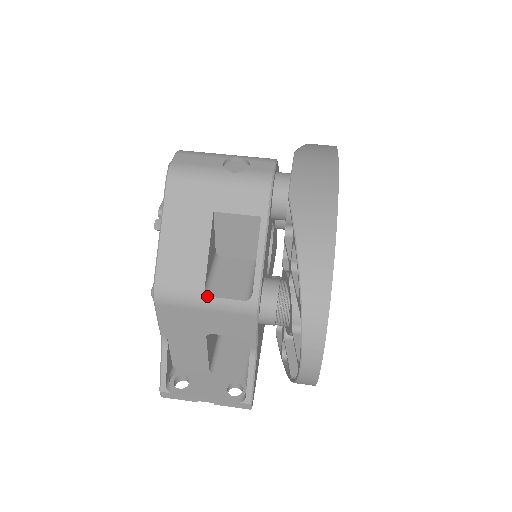
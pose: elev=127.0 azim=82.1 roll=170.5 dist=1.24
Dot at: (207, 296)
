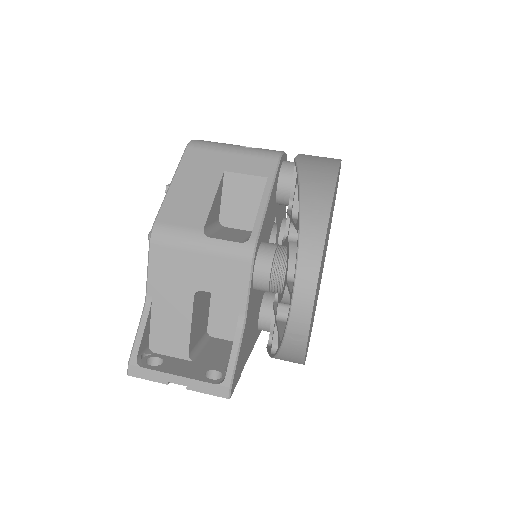
Dot at: (204, 236)
